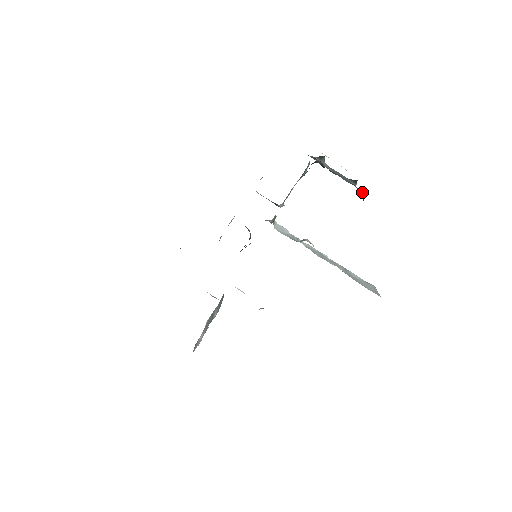
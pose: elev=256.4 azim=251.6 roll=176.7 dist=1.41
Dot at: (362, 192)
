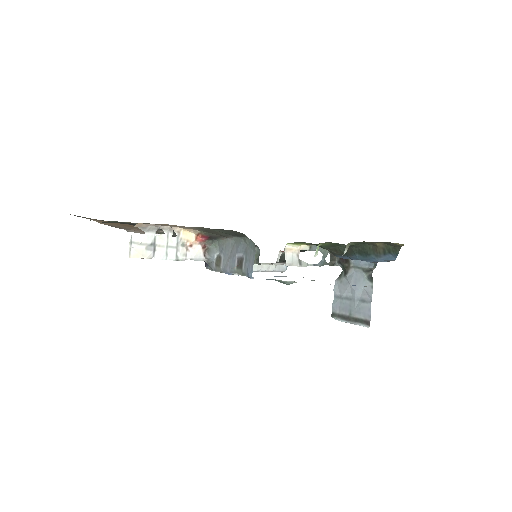
Dot at: occluded
